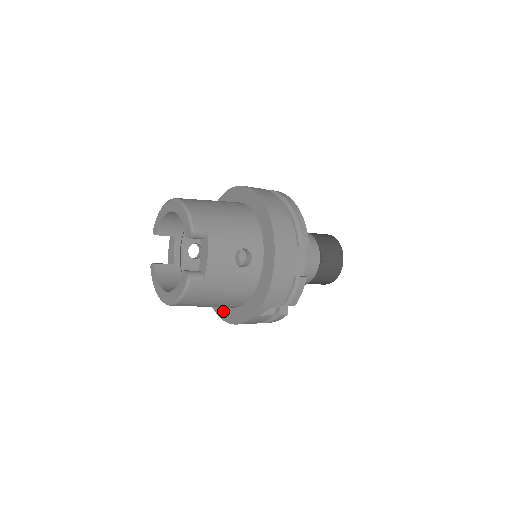
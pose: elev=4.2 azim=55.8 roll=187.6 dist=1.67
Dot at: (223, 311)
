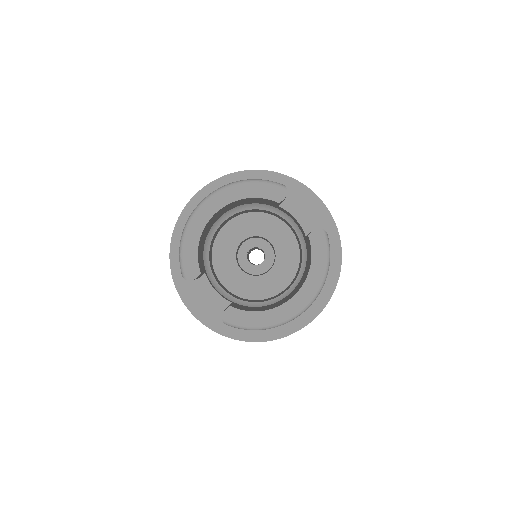
Dot at: (294, 320)
